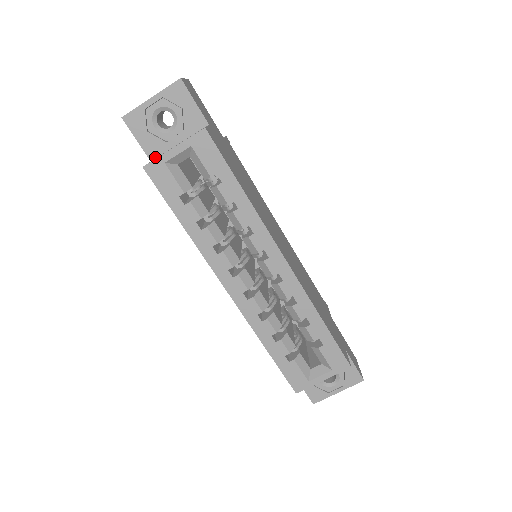
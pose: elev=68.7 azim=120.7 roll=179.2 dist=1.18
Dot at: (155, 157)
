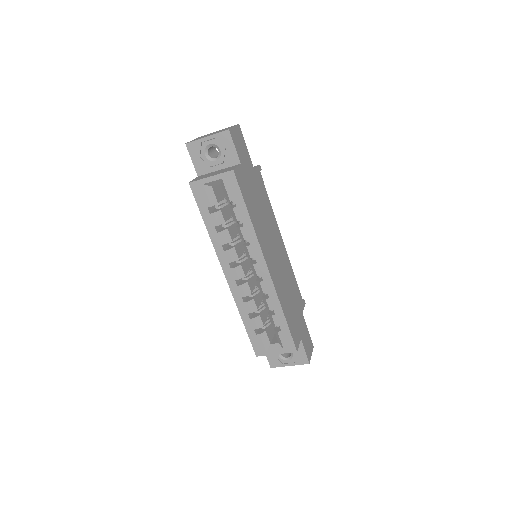
Dot at: (201, 174)
